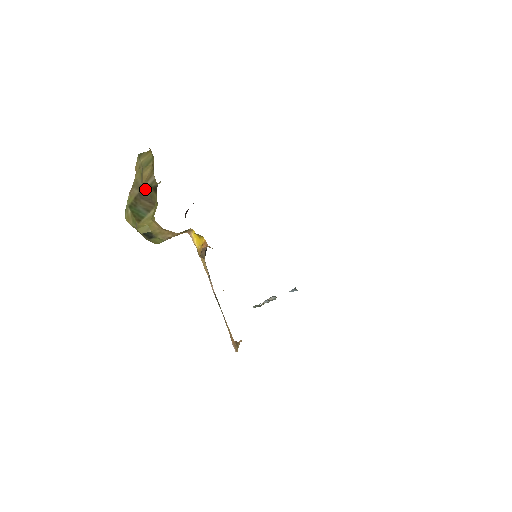
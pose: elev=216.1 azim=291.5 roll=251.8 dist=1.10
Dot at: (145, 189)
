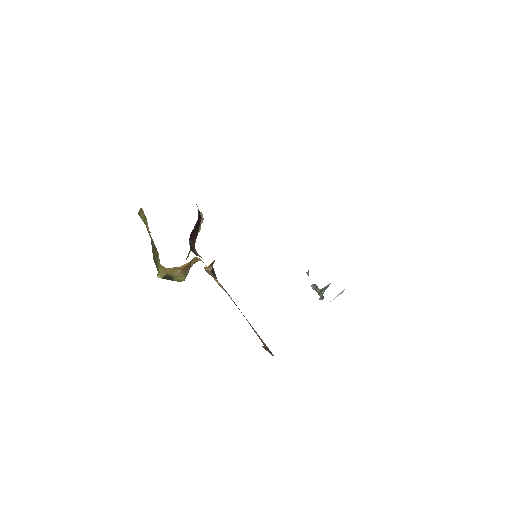
Dot at: (151, 240)
